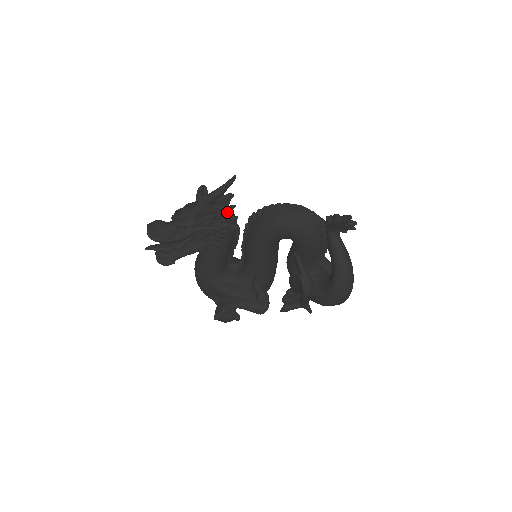
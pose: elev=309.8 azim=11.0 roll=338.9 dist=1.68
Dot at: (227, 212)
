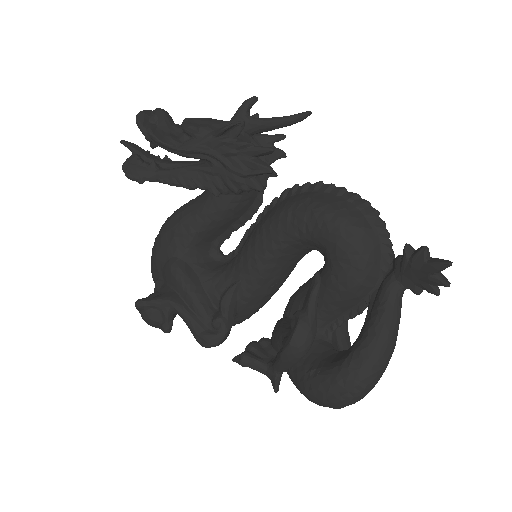
Dot at: (264, 150)
